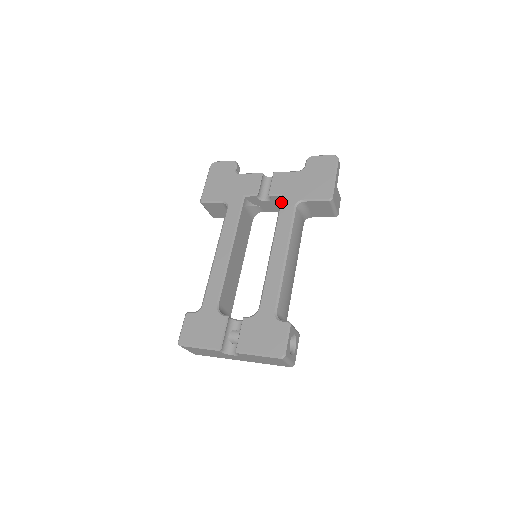
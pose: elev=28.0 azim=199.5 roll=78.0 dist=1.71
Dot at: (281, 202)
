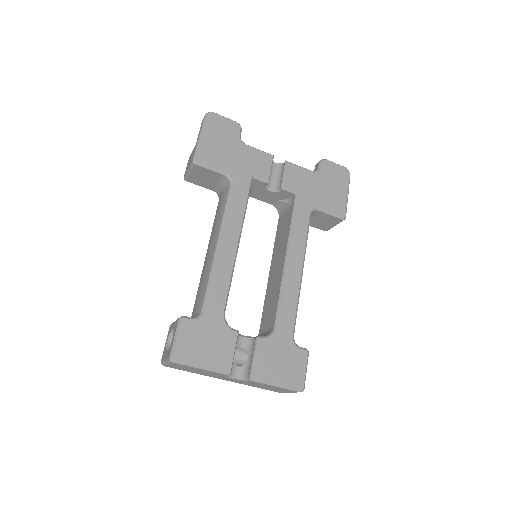
Dot at: (296, 202)
